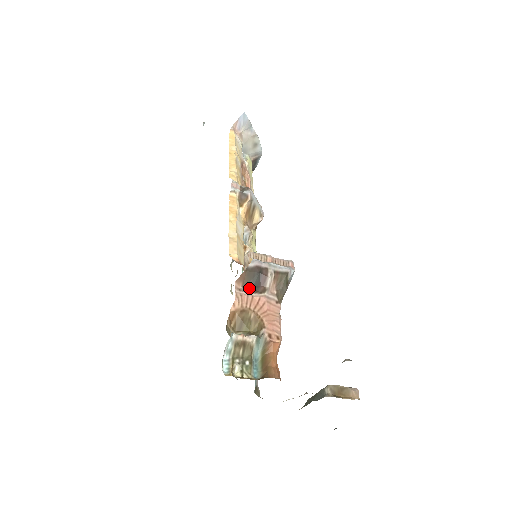
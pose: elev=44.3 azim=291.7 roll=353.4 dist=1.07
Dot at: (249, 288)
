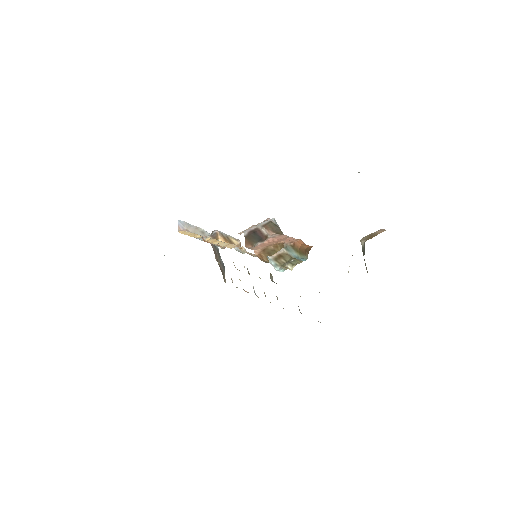
Dot at: (257, 243)
